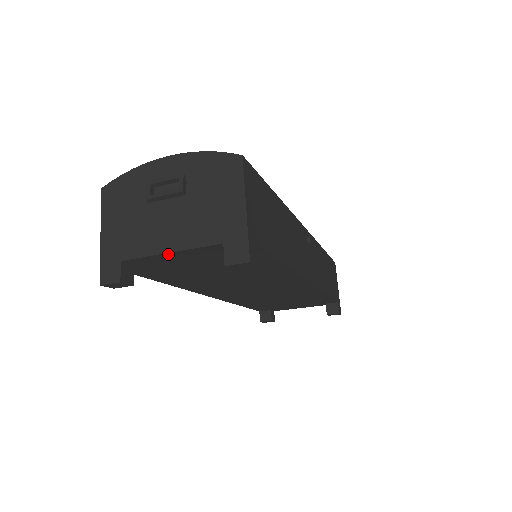
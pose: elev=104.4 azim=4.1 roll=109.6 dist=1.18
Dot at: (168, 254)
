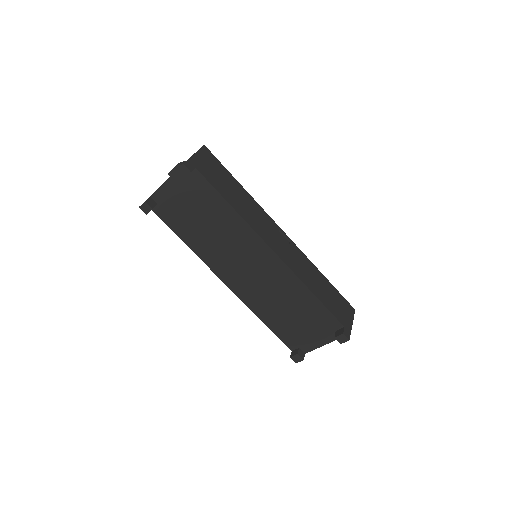
Dot at: (165, 185)
